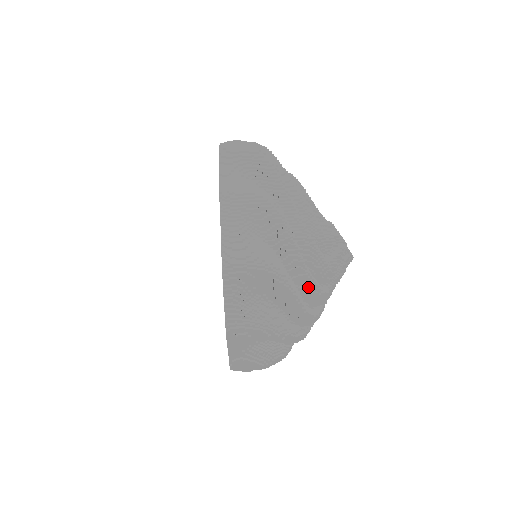
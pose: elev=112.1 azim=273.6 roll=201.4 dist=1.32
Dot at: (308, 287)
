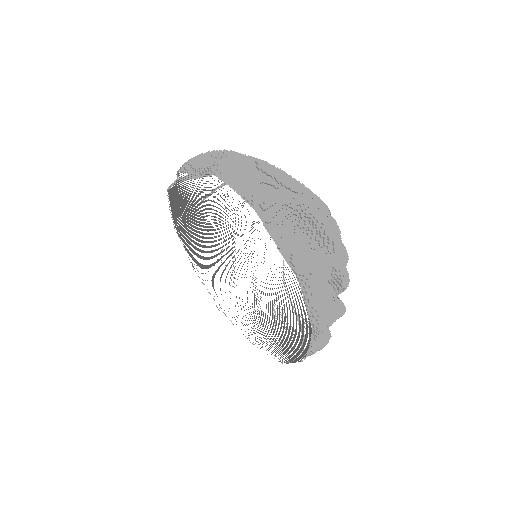
Dot at: occluded
